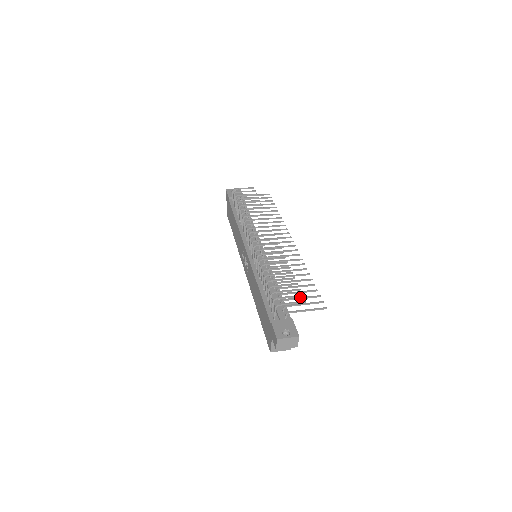
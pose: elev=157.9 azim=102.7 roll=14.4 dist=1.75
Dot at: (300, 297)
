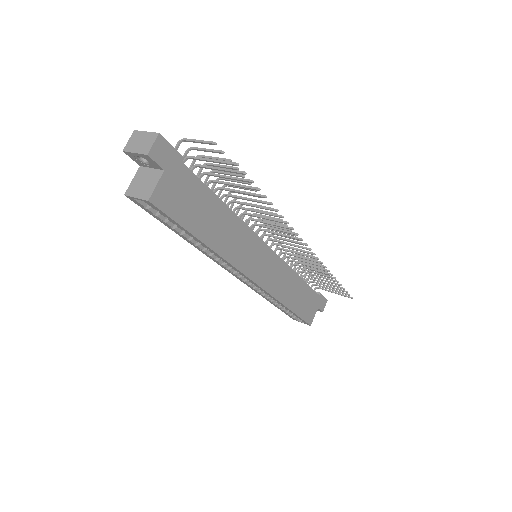
Dot at: (226, 176)
